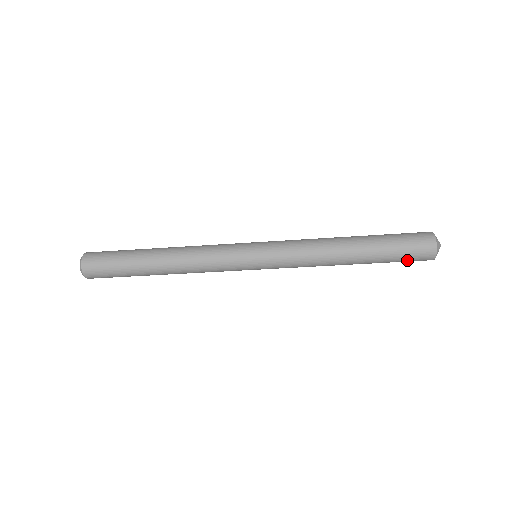
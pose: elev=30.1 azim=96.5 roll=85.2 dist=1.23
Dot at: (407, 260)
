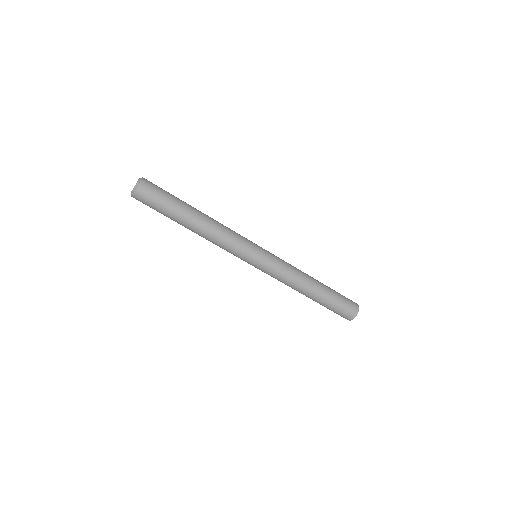
Dot at: (343, 307)
